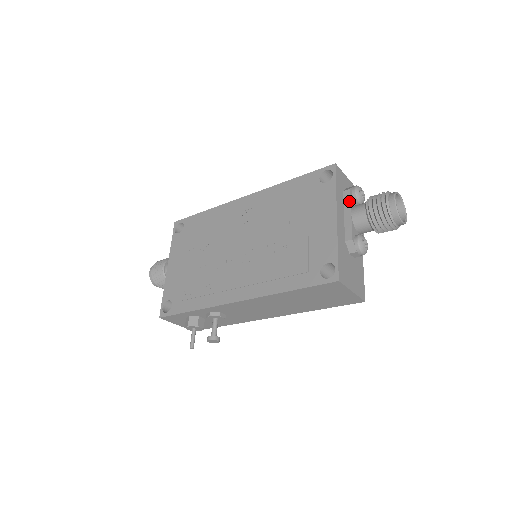
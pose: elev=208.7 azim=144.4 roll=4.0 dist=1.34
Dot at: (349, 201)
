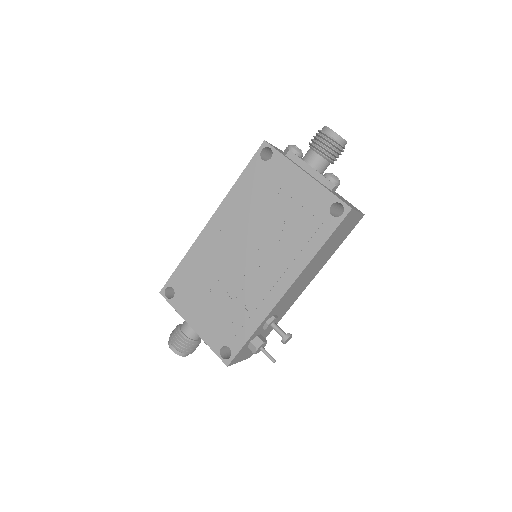
Dot at: (297, 158)
